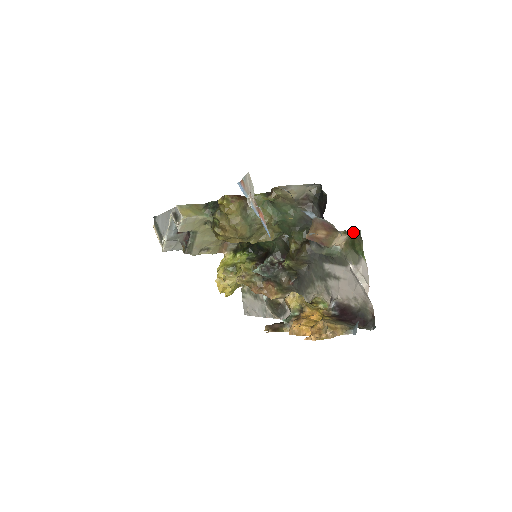
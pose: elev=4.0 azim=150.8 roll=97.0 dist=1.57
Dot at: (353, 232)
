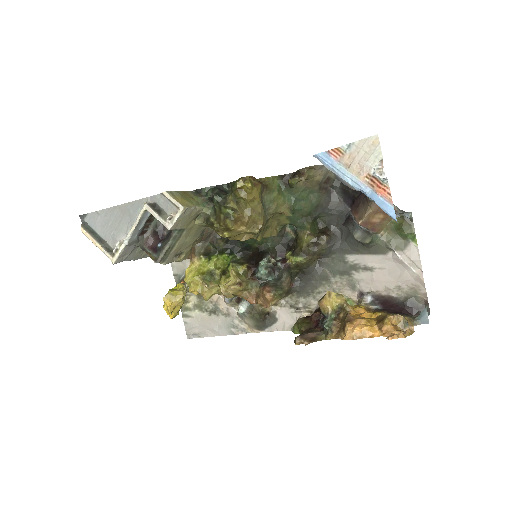
Dot at: occluded
